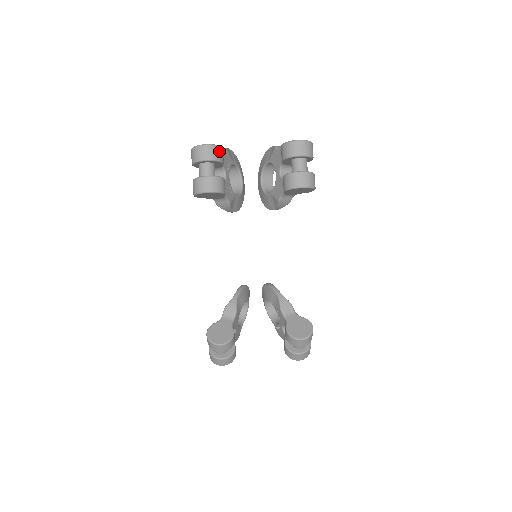
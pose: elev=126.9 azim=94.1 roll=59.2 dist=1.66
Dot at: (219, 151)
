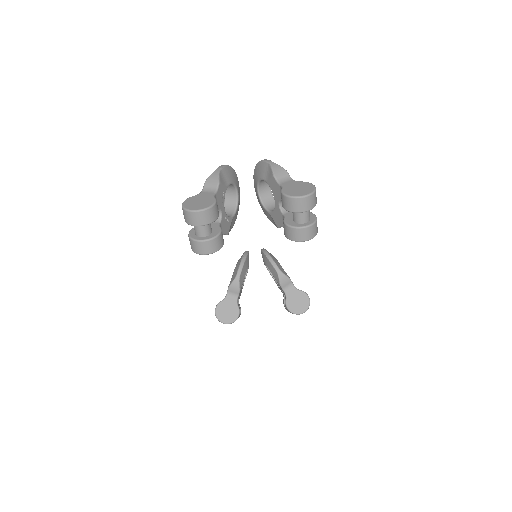
Dot at: (213, 211)
